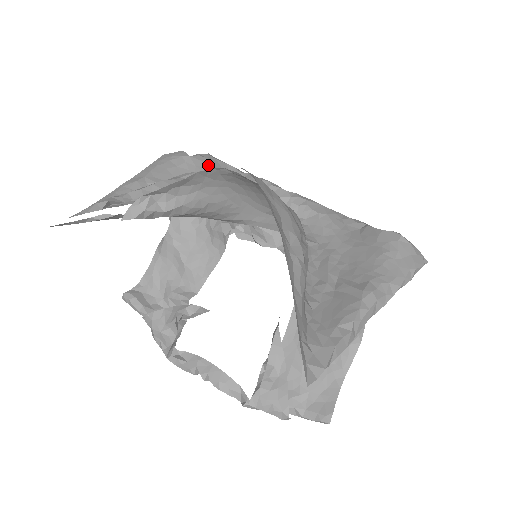
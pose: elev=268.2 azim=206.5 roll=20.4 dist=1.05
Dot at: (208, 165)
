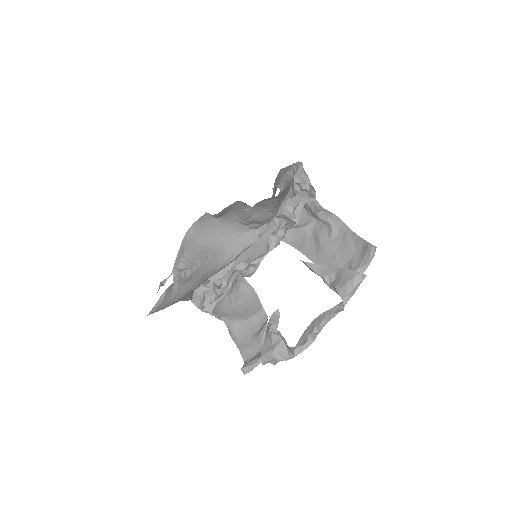
Dot at: occluded
